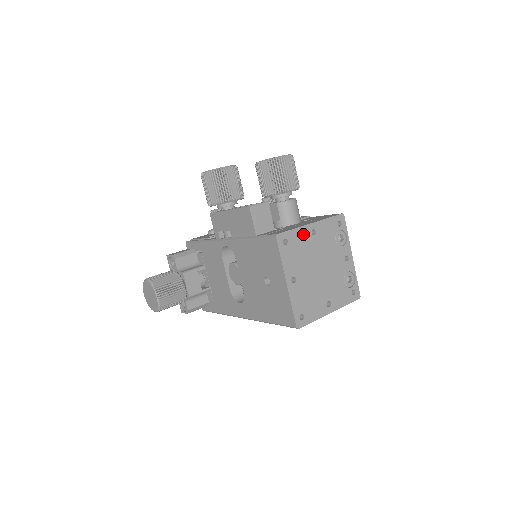
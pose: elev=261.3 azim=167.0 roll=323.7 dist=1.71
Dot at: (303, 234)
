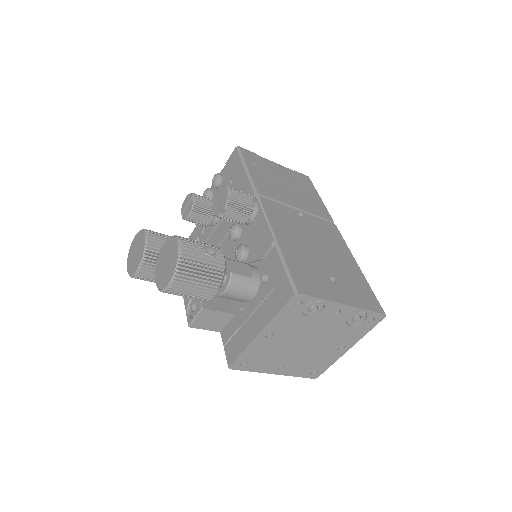
Dot at: (257, 346)
